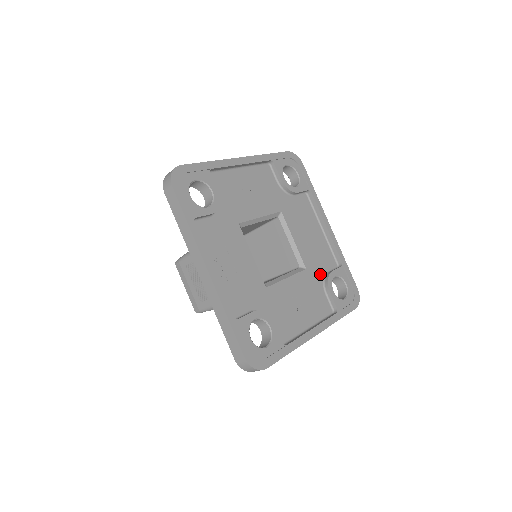
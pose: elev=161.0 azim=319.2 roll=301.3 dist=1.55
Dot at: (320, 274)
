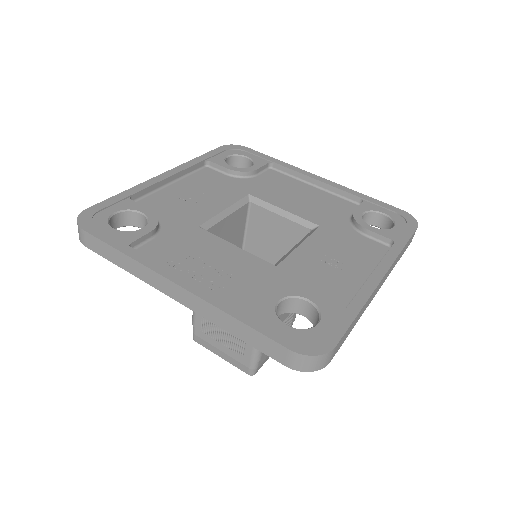
Dot at: (343, 222)
